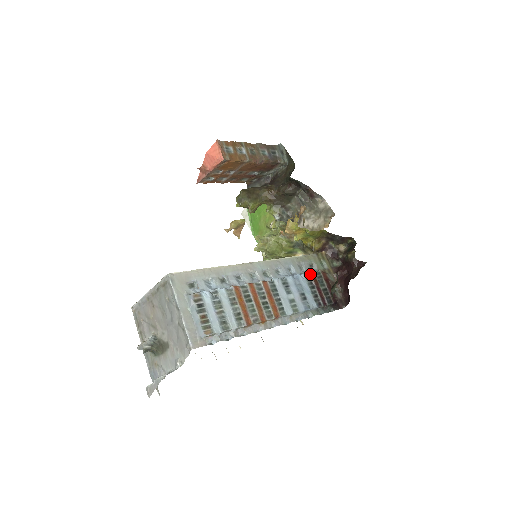
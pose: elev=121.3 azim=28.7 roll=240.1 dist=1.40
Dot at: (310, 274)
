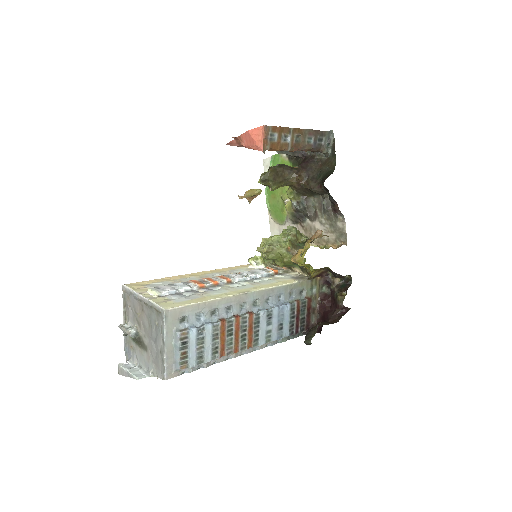
Dot at: (296, 304)
